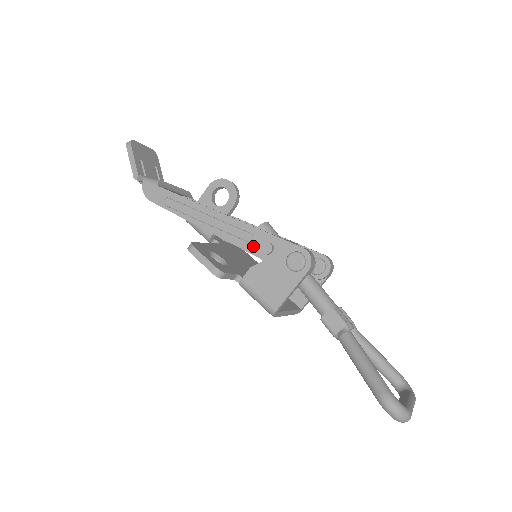
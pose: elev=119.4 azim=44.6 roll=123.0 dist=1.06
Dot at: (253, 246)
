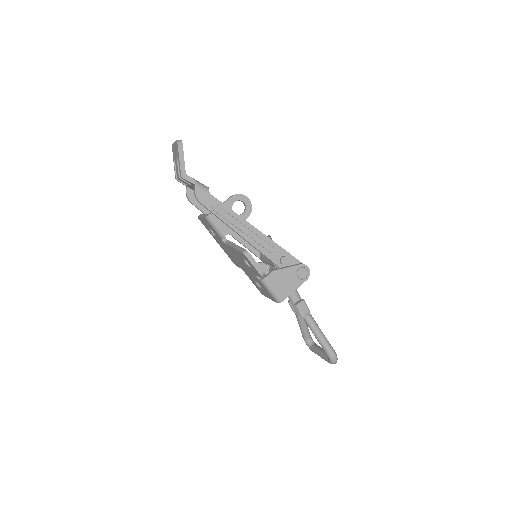
Dot at: (274, 256)
